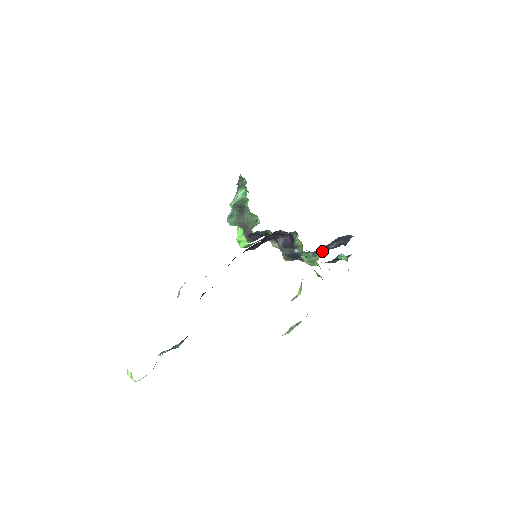
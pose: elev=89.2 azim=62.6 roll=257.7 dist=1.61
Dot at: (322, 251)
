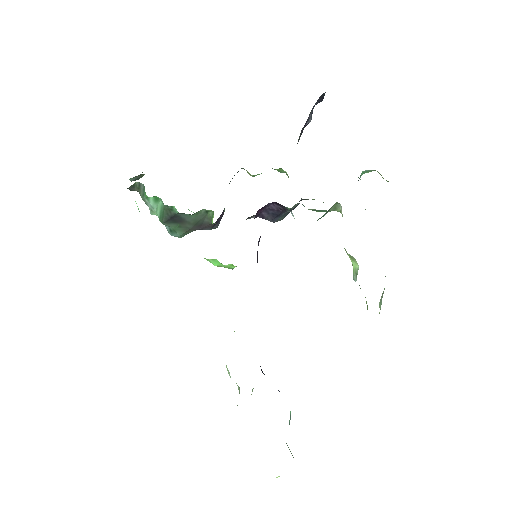
Dot at: (300, 135)
